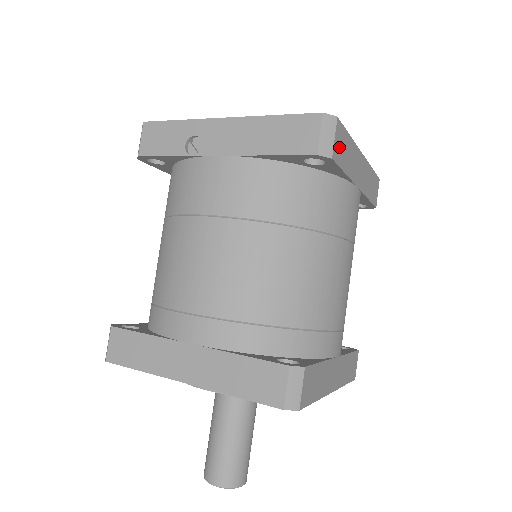
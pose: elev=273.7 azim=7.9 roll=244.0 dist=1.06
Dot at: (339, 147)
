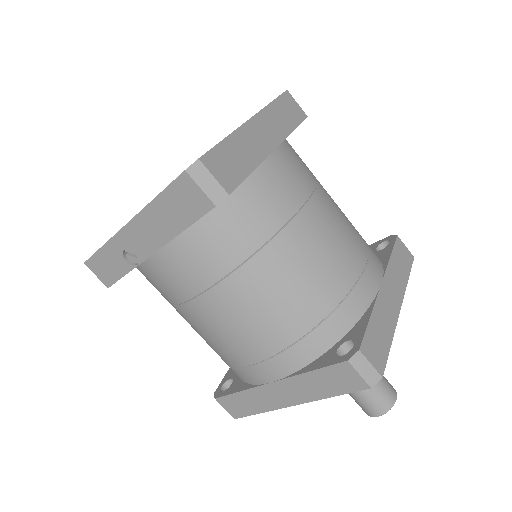
Dot at: (225, 171)
